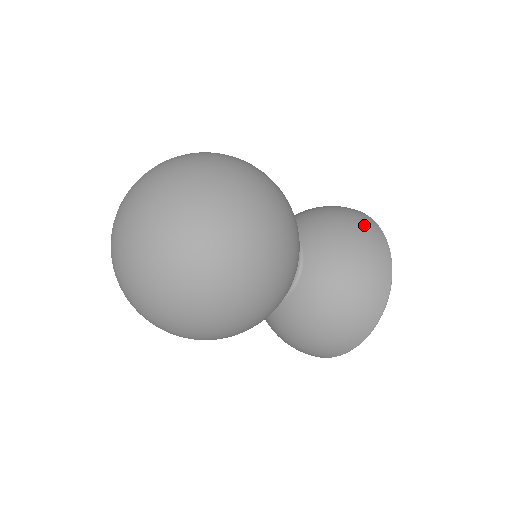
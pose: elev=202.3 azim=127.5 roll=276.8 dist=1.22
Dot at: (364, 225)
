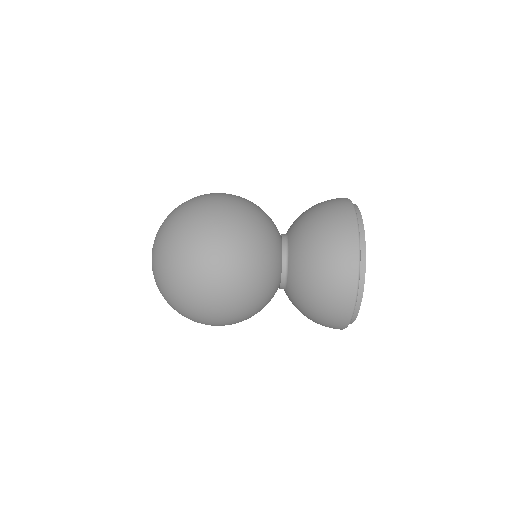
Dot at: (333, 205)
